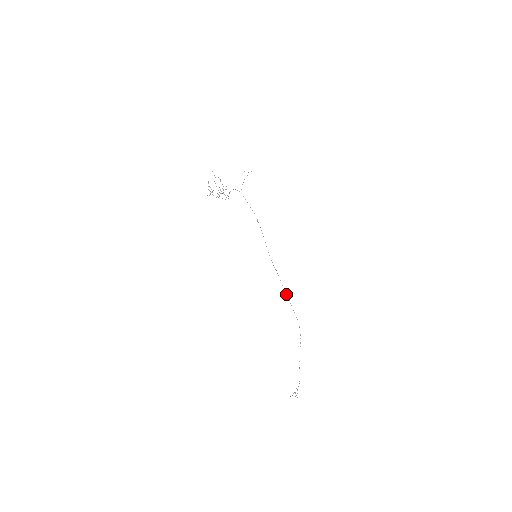
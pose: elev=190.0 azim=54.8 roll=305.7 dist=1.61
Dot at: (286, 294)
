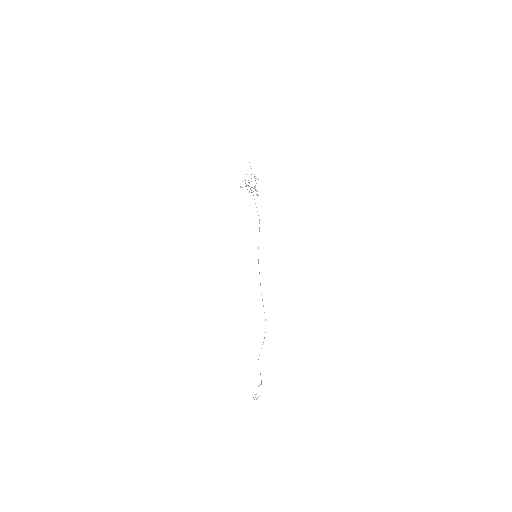
Dot at: (262, 299)
